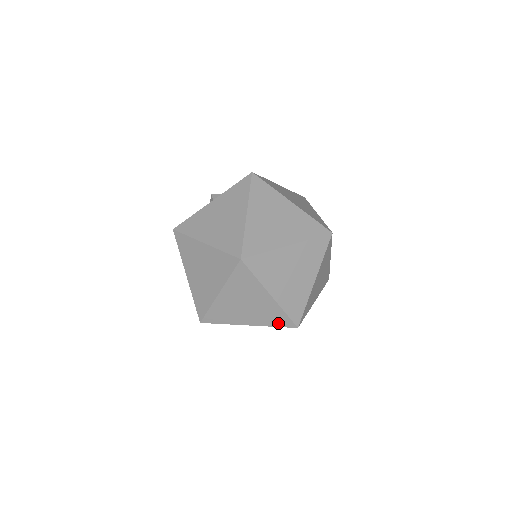
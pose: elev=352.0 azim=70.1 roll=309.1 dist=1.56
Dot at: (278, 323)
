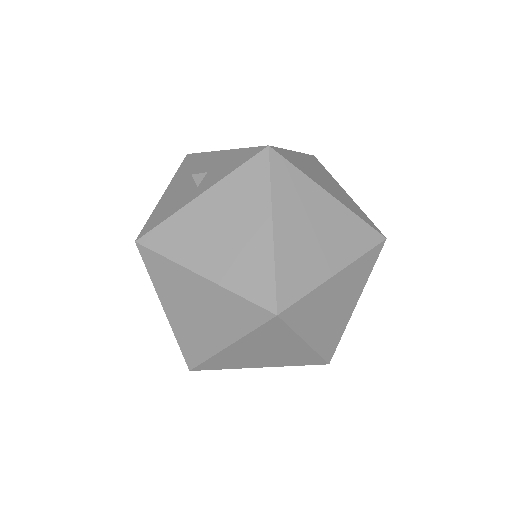
Dot at: (304, 363)
